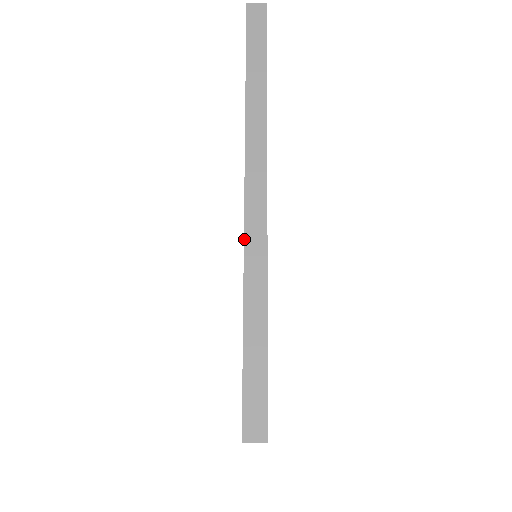
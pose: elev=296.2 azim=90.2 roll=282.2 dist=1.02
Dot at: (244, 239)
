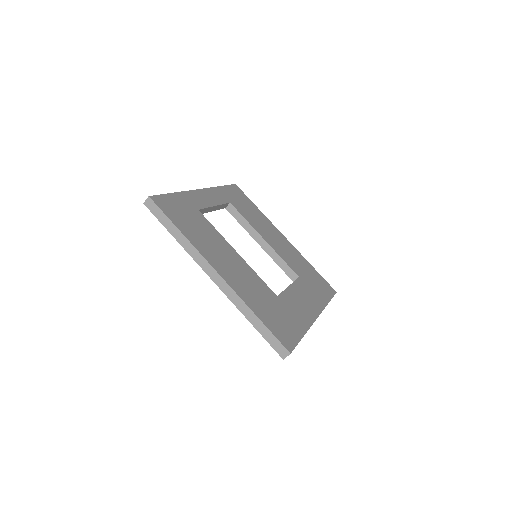
Dot at: occluded
